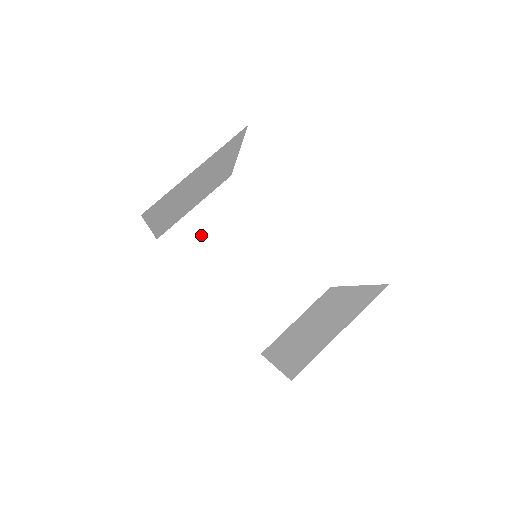
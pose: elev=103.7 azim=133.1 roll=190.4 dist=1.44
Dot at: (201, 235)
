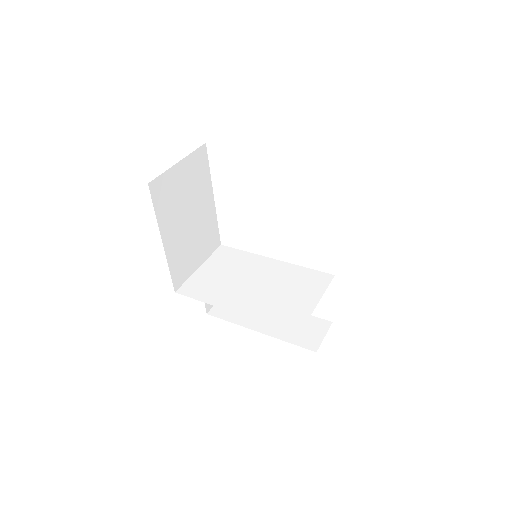
Dot at: (210, 280)
